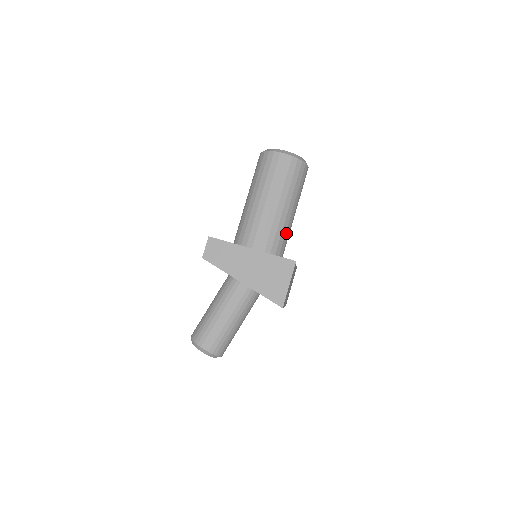
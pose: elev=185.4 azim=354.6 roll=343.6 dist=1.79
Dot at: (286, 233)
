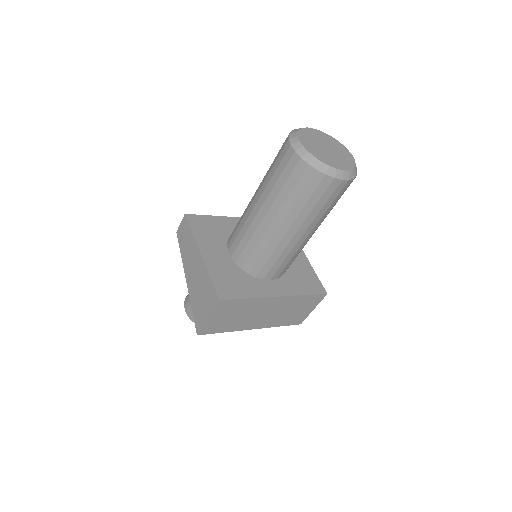
Dot at: (274, 254)
